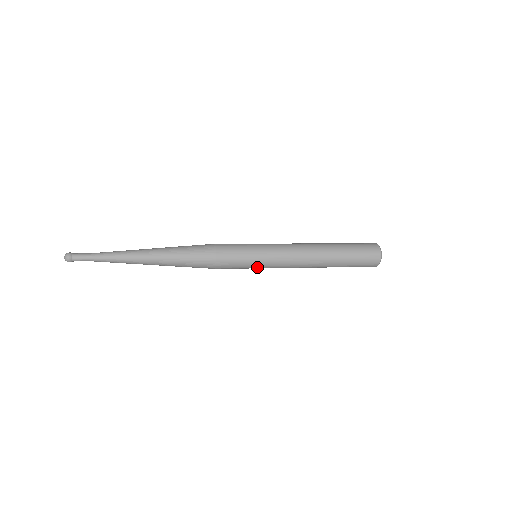
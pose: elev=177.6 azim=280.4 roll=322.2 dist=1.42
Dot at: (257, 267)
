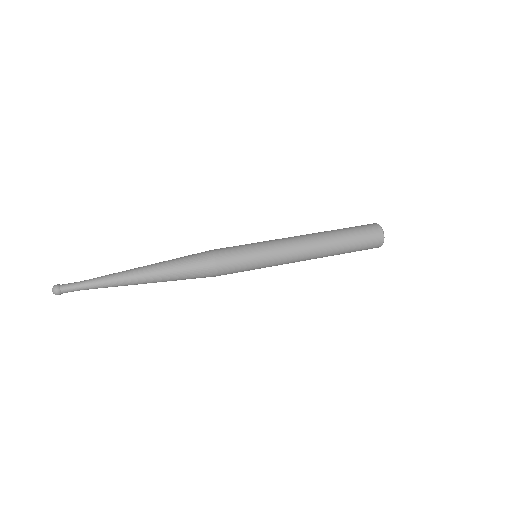
Dot at: occluded
